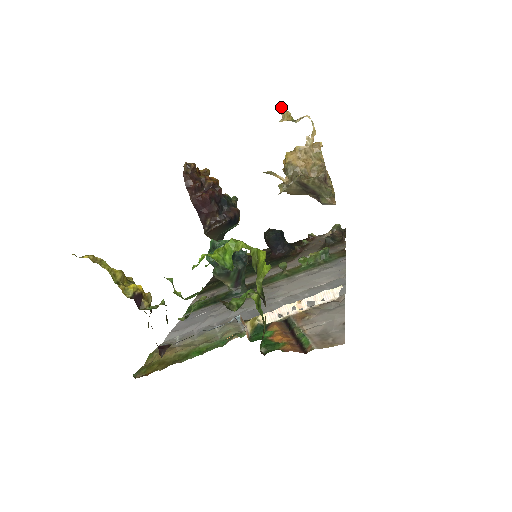
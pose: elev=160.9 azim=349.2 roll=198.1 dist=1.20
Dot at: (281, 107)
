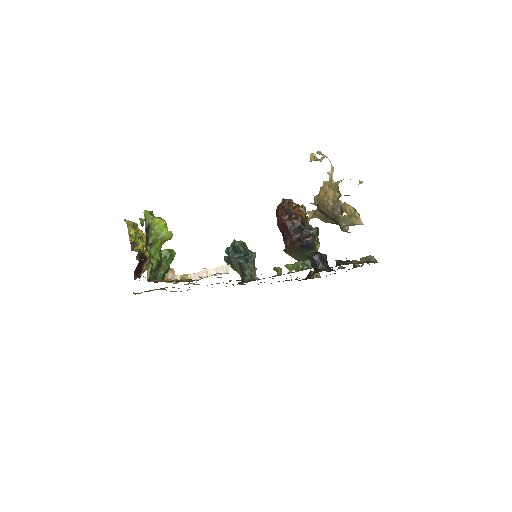
Dot at: (318, 151)
